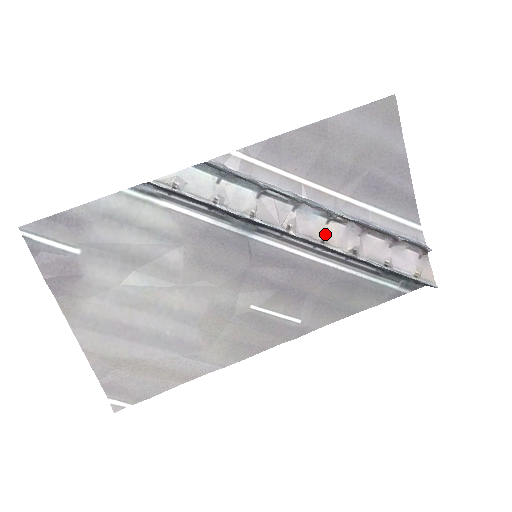
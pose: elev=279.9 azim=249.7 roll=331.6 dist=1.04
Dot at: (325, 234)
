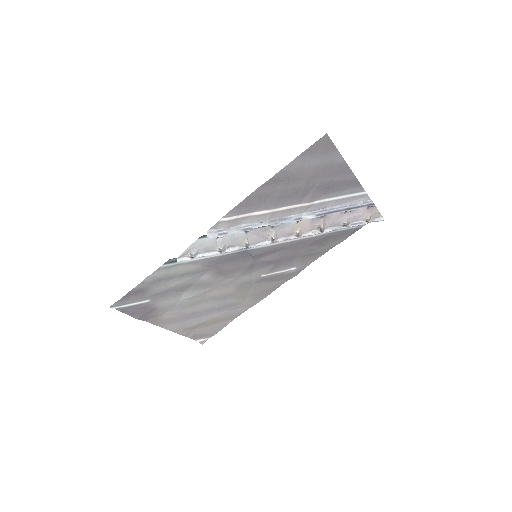
Dot at: (298, 229)
